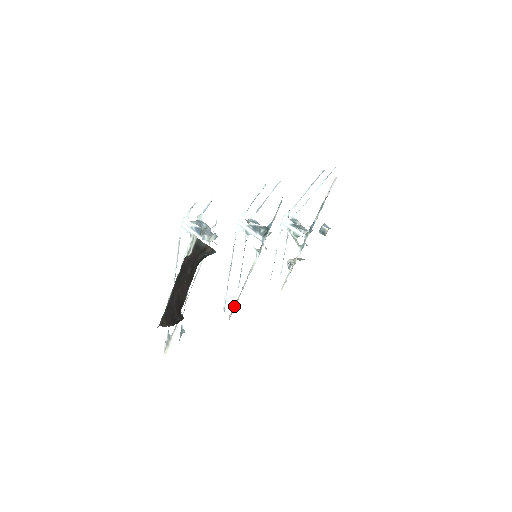
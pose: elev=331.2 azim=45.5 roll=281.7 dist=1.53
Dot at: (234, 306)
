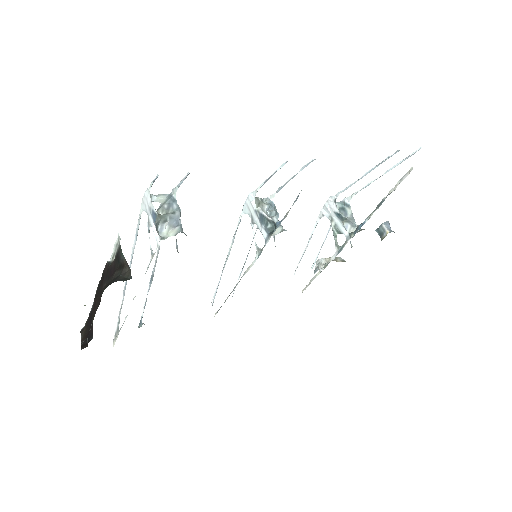
Dot at: occluded
